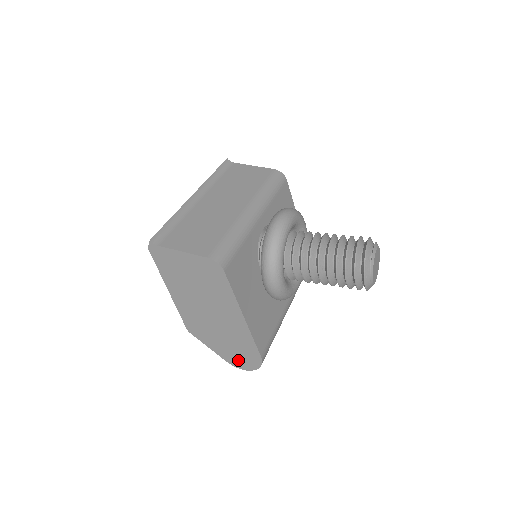
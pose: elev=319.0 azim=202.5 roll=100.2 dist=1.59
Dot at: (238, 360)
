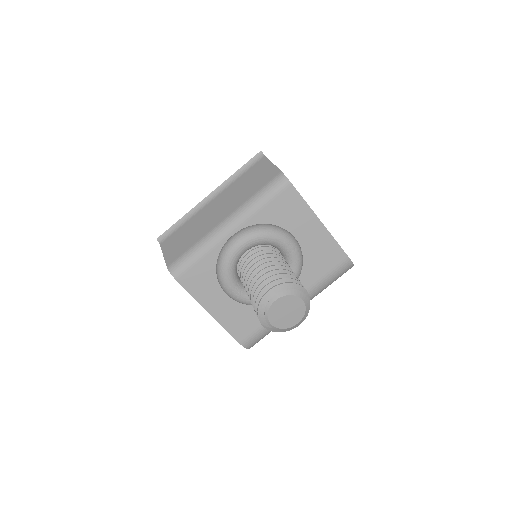
Dot at: occluded
